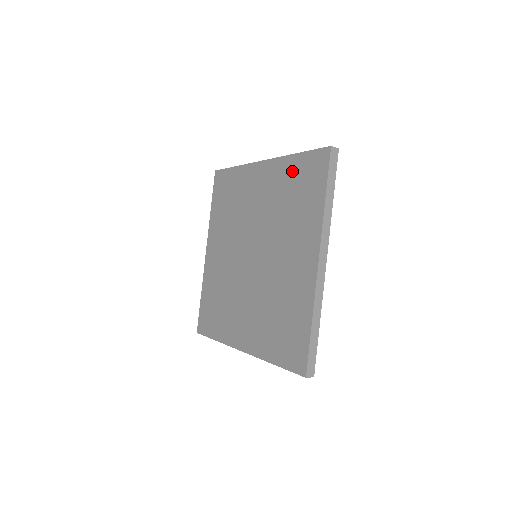
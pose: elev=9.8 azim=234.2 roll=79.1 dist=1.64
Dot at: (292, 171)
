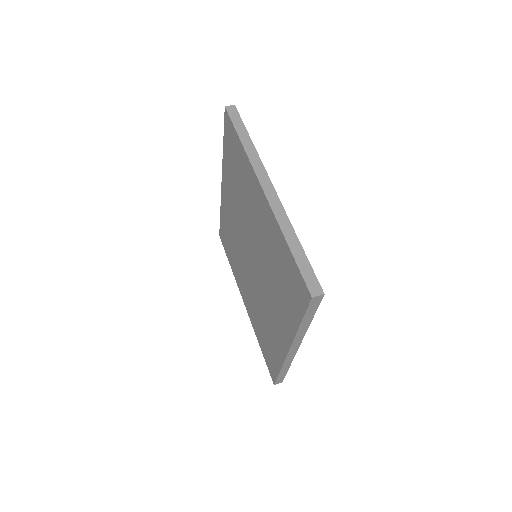
Dot at: (282, 253)
